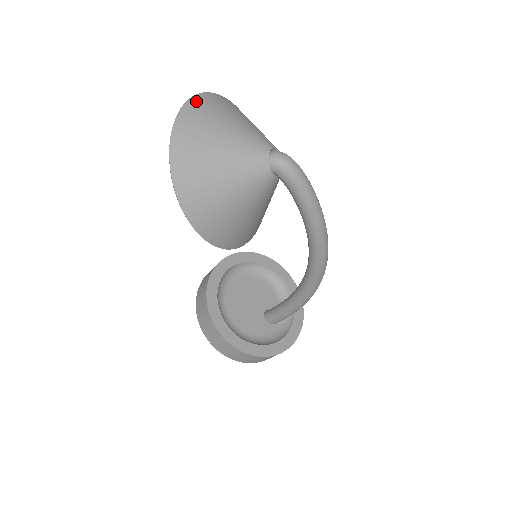
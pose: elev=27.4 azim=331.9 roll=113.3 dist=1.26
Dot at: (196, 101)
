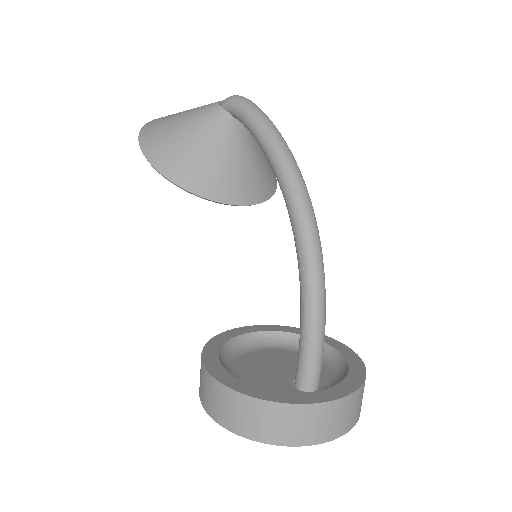
Dot at: occluded
